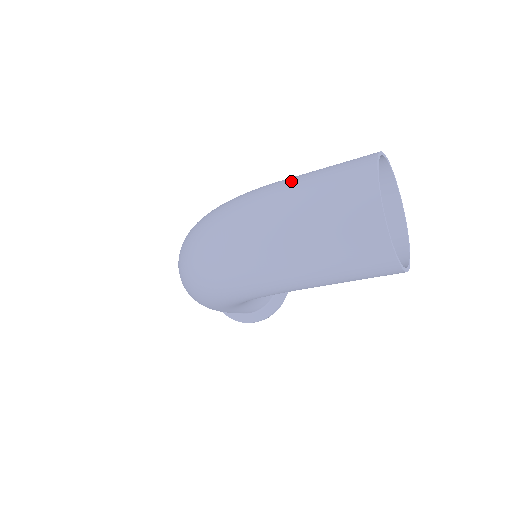
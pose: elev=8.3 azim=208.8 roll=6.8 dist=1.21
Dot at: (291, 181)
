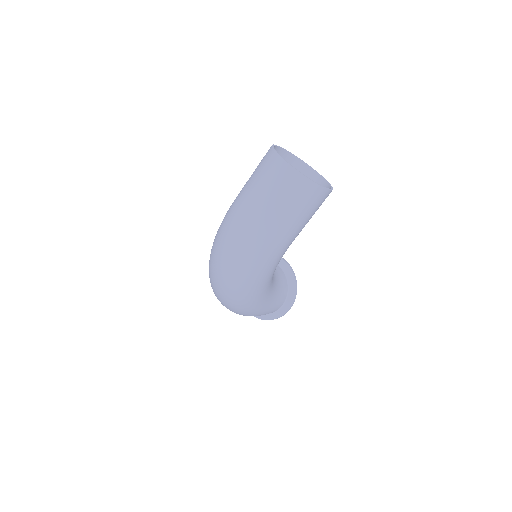
Dot at: (241, 192)
